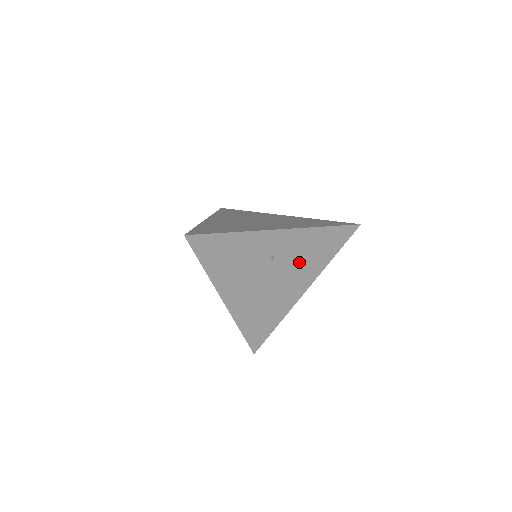
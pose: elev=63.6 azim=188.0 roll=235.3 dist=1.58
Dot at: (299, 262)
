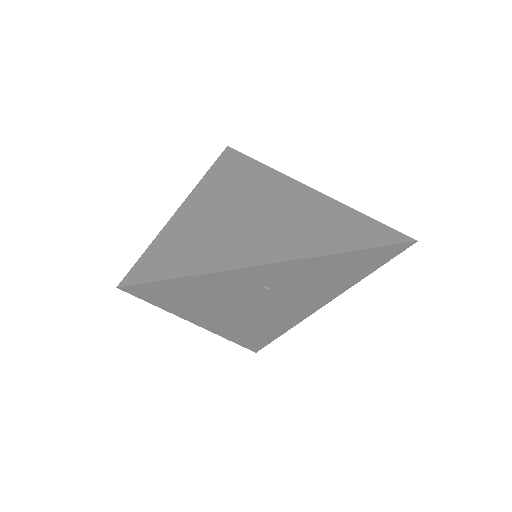
Dot at: (312, 285)
